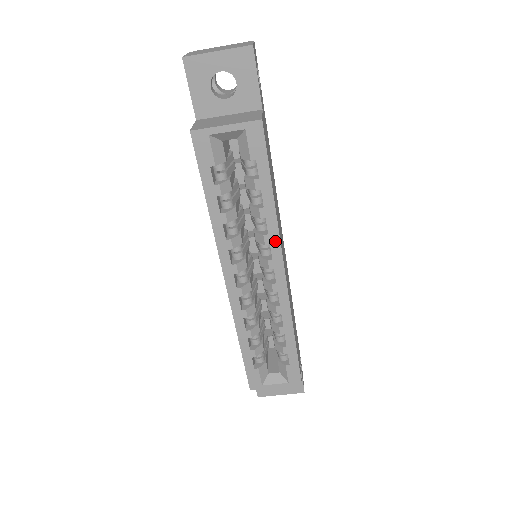
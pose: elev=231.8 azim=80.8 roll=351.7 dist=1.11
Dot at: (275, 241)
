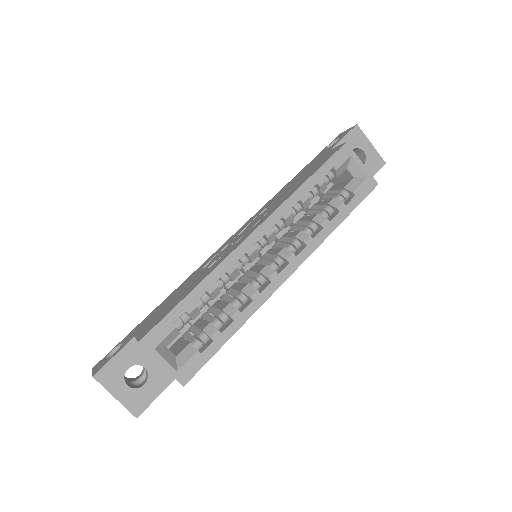
Dot at: (311, 247)
